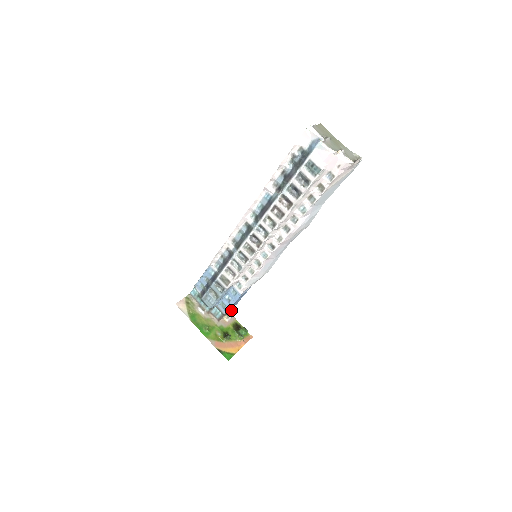
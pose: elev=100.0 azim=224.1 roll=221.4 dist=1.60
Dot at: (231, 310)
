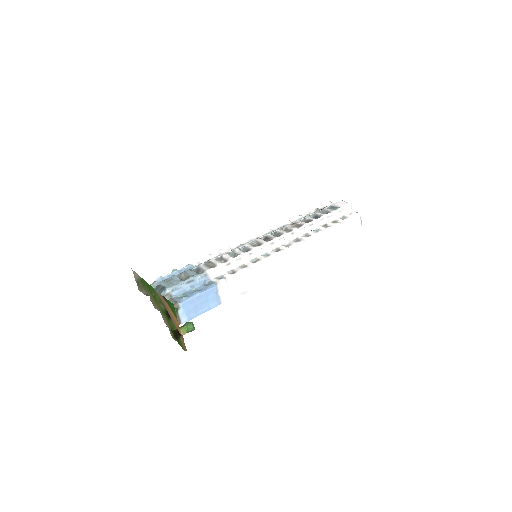
Dot at: occluded
